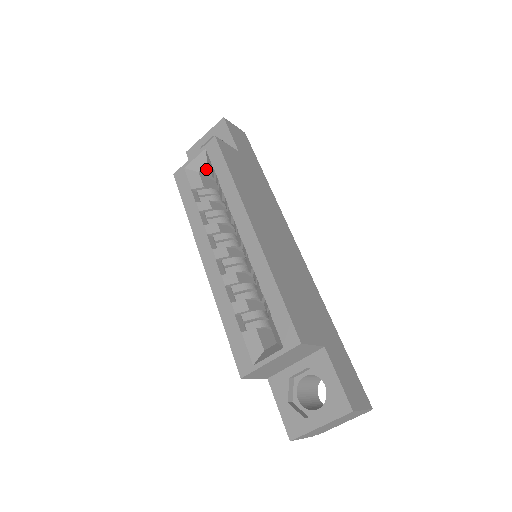
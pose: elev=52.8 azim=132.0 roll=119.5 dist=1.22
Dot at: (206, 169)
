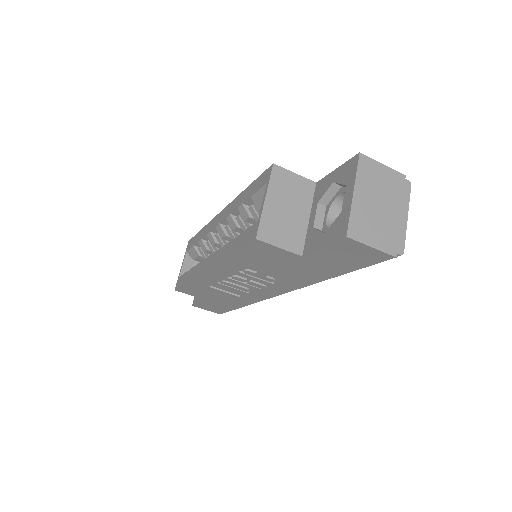
Dot at: occluded
